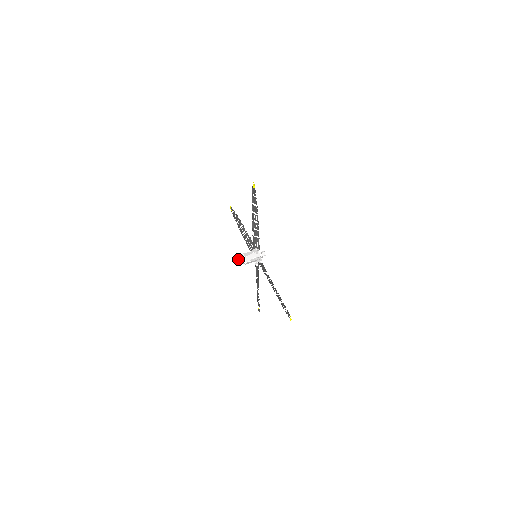
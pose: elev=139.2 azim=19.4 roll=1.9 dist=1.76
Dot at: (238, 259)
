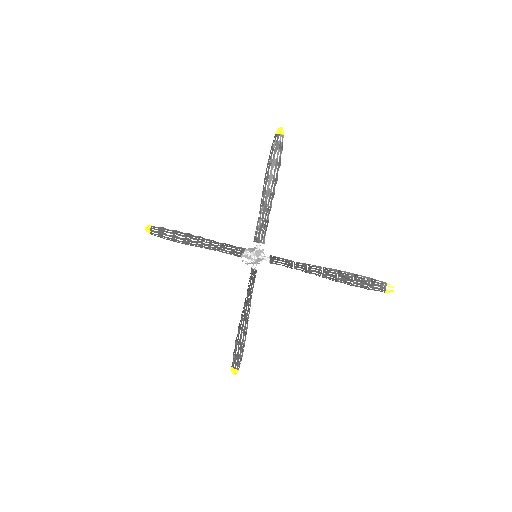
Dot at: occluded
